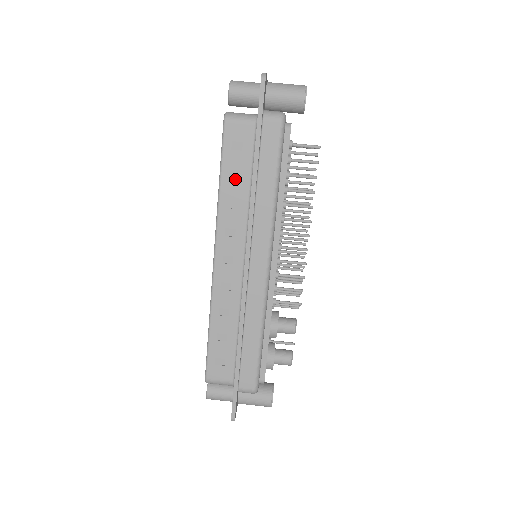
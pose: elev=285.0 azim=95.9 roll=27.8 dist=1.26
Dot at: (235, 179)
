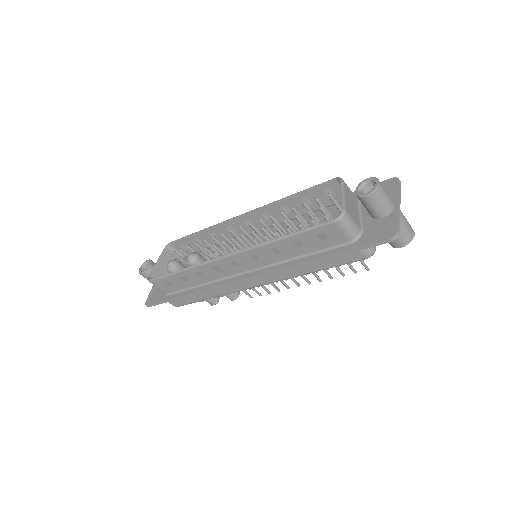
Dot at: (296, 245)
